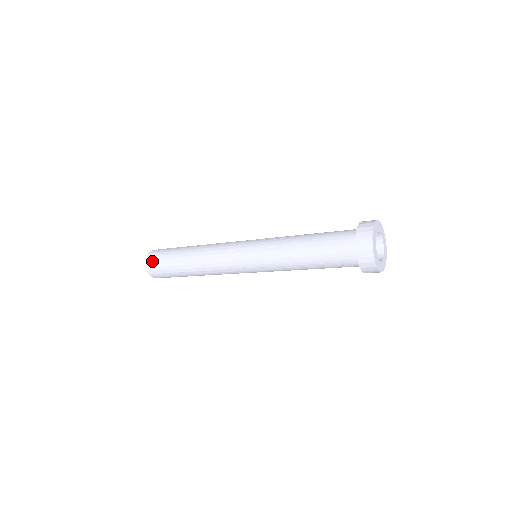
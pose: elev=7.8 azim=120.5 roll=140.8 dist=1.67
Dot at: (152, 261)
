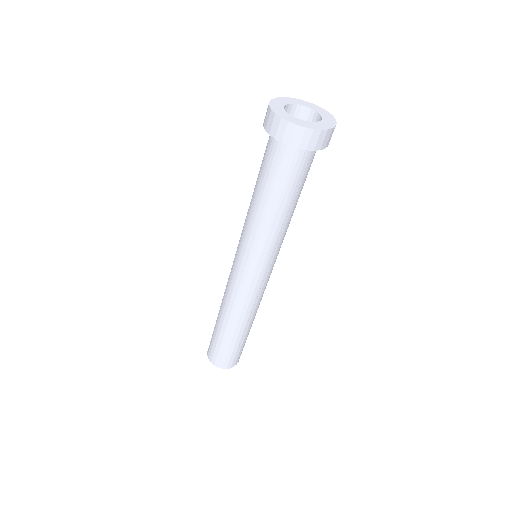
Dot at: occluded
